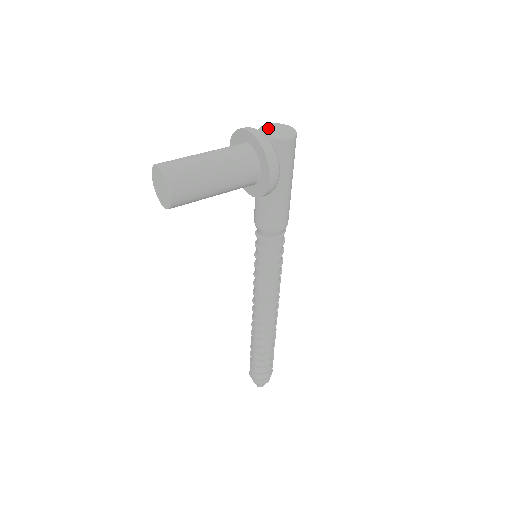
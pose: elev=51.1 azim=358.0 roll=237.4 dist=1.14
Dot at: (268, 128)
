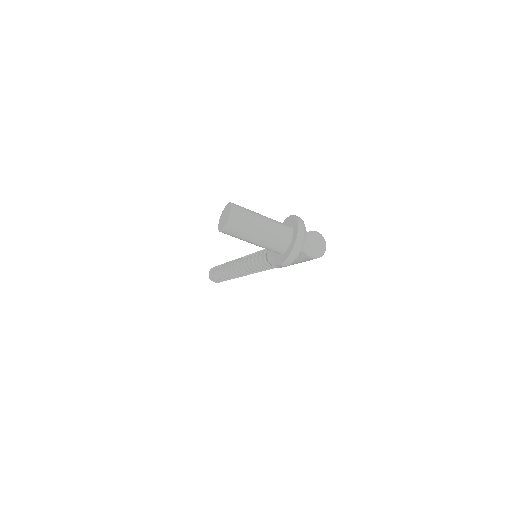
Dot at: (313, 237)
